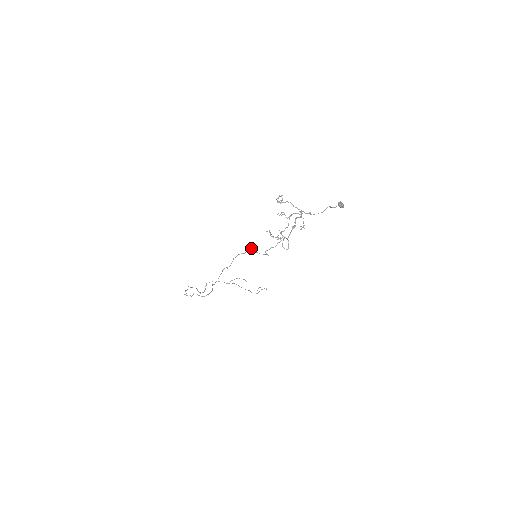
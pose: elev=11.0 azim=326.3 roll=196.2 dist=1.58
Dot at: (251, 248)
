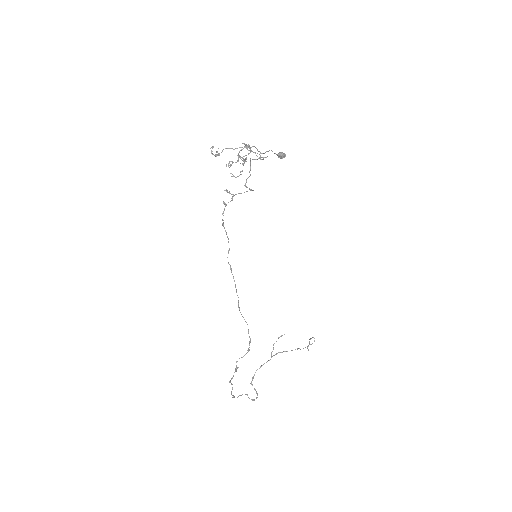
Dot at: (227, 192)
